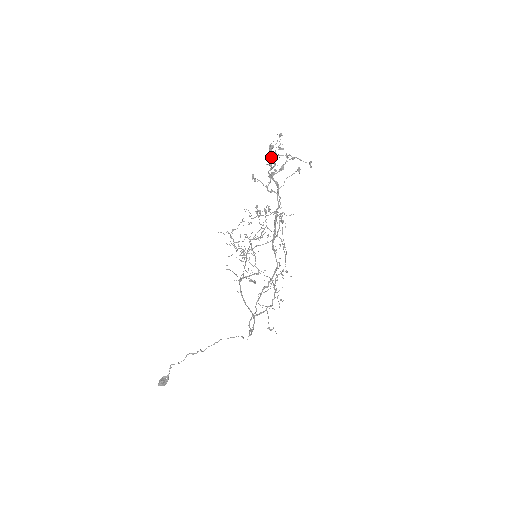
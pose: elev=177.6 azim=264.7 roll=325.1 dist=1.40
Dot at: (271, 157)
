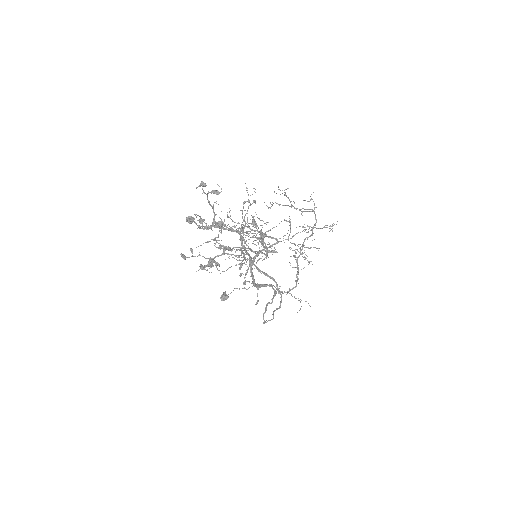
Dot at: (198, 227)
